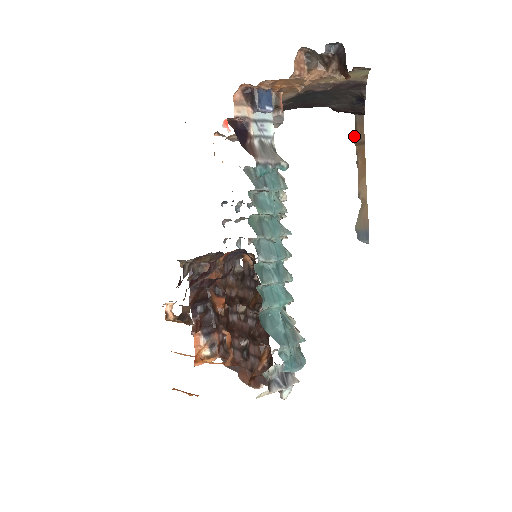
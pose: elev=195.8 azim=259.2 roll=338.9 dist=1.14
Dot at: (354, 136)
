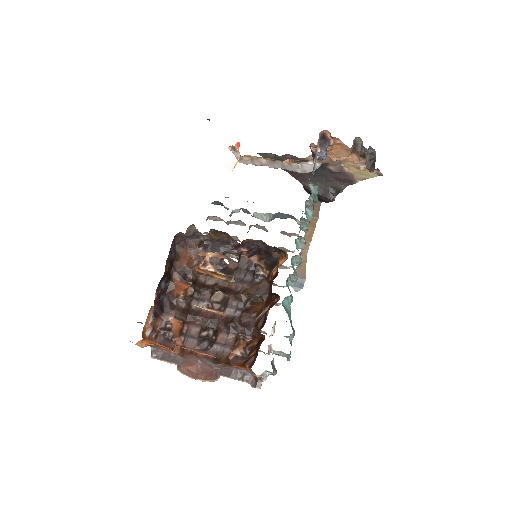
Dot at: occluded
